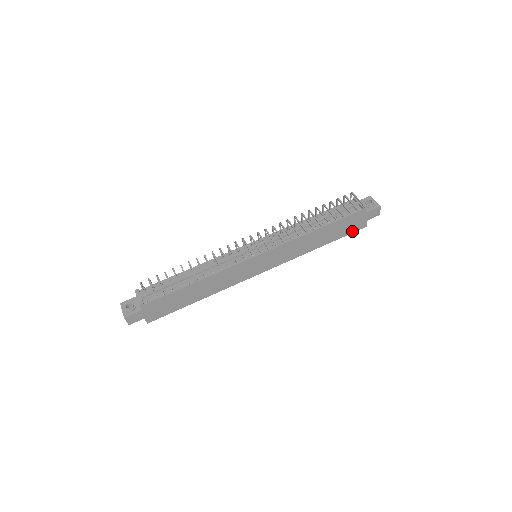
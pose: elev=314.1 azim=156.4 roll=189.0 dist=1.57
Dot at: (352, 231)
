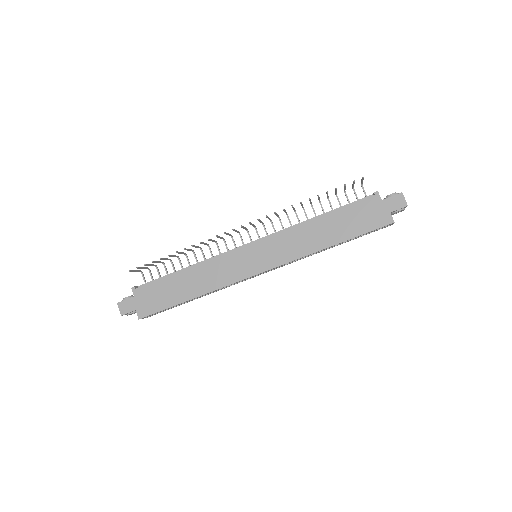
Dot at: (373, 227)
